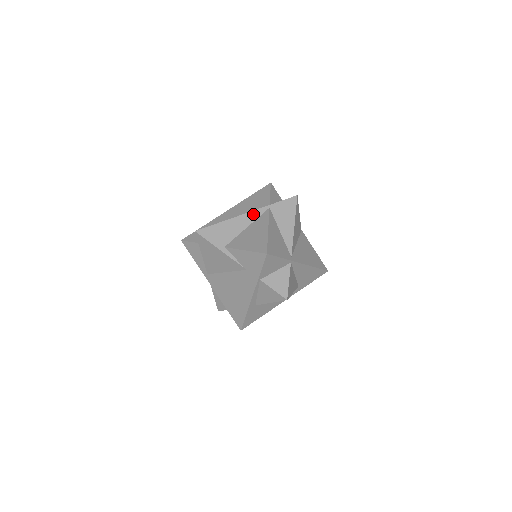
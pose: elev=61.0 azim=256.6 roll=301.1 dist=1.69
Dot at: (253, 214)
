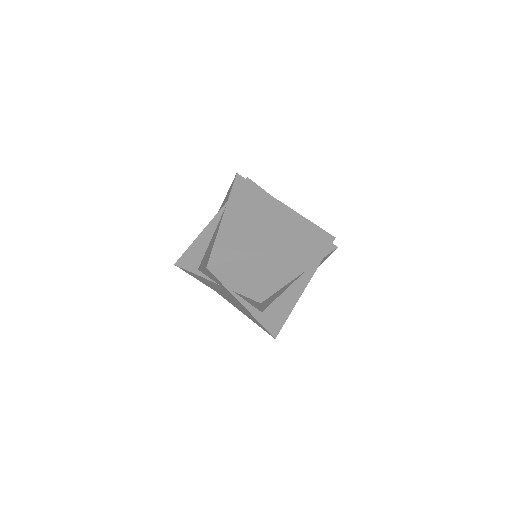
Dot at: (214, 222)
